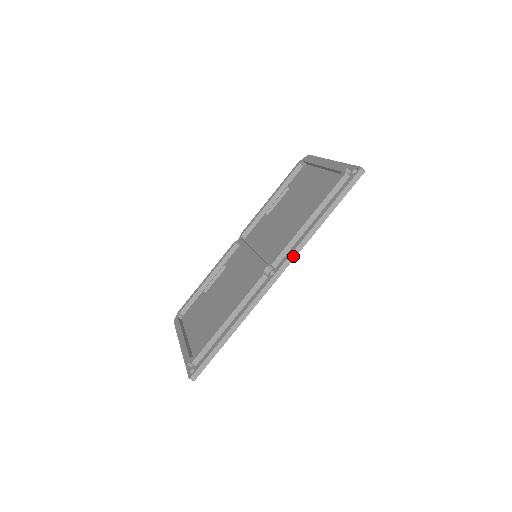
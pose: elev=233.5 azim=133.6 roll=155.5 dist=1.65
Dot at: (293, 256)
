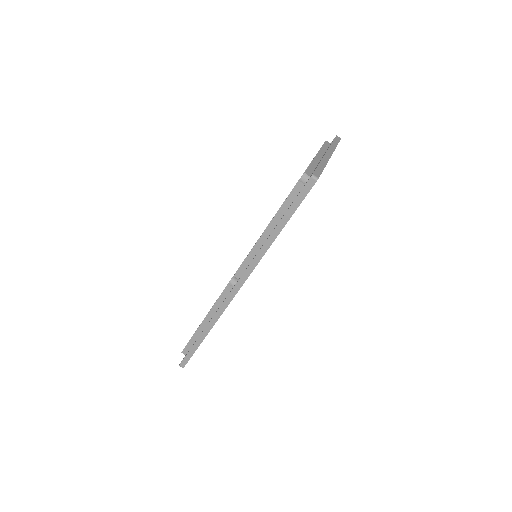
Dot at: (249, 270)
